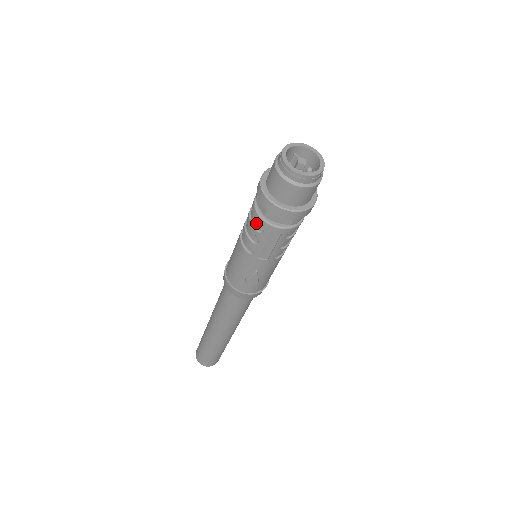
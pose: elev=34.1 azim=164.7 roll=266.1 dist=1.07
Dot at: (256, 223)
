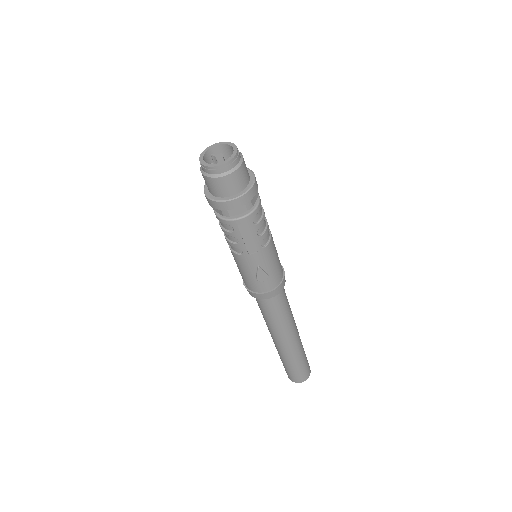
Dot at: (225, 226)
